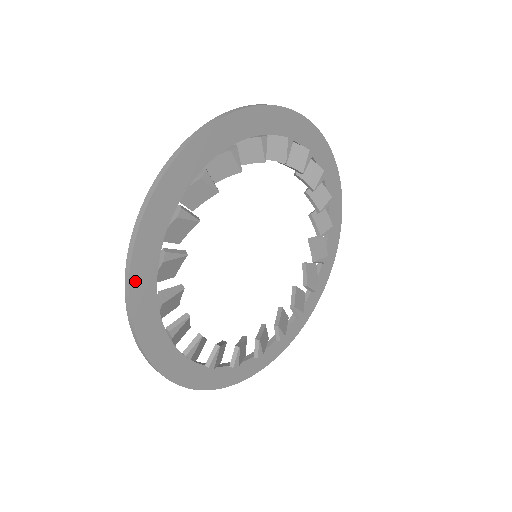
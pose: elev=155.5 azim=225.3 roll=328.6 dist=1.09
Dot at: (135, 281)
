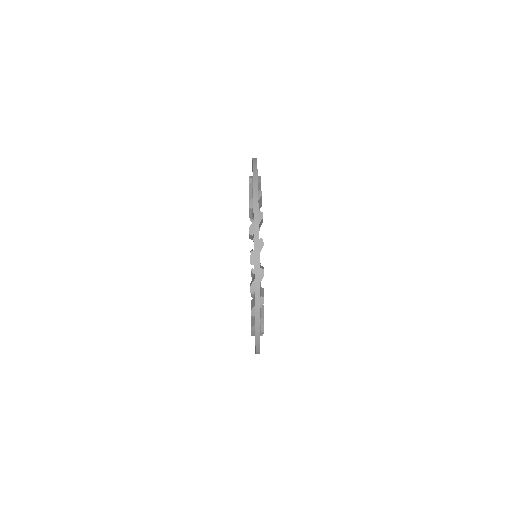
Dot at: occluded
